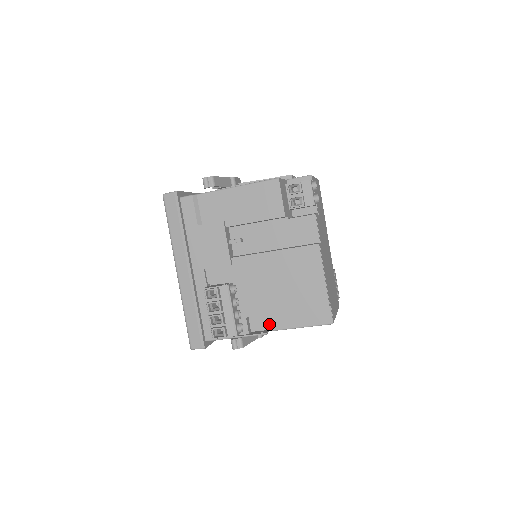
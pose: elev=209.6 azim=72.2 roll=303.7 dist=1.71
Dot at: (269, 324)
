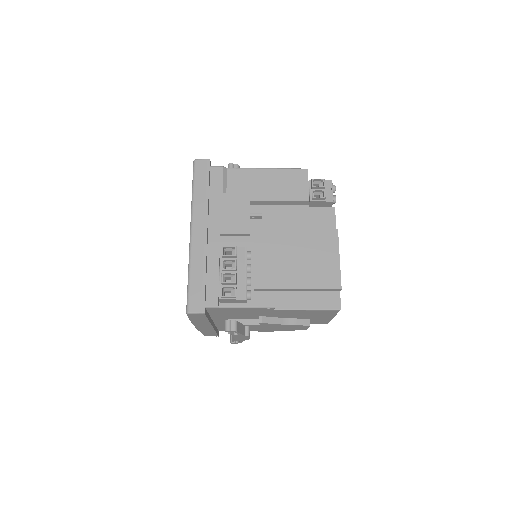
Dot at: (275, 302)
